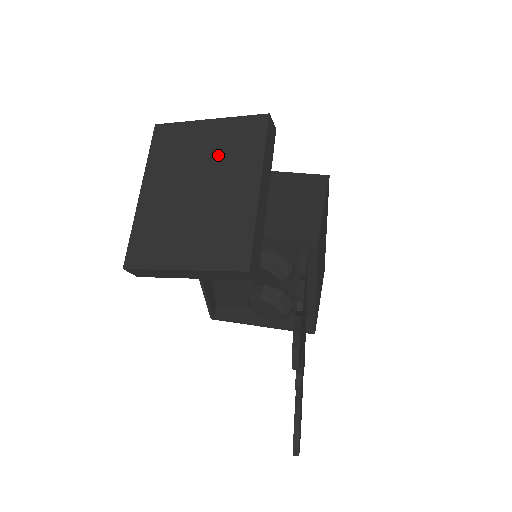
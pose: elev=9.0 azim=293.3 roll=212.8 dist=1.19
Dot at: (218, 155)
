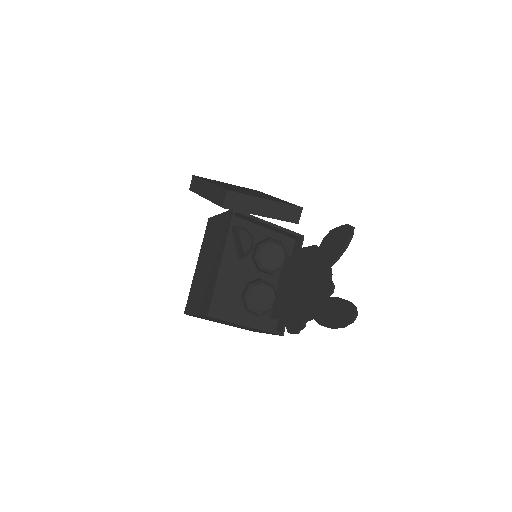
Dot at: occluded
